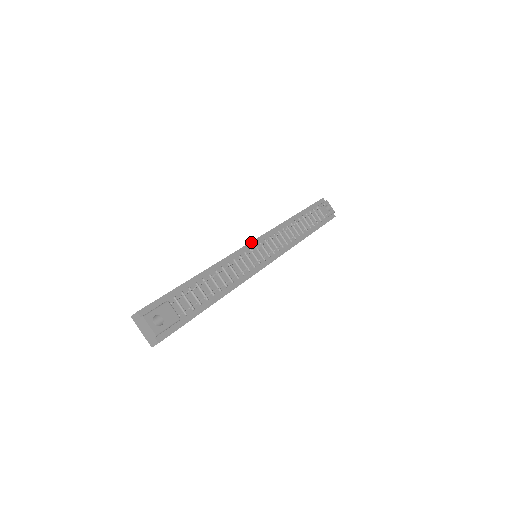
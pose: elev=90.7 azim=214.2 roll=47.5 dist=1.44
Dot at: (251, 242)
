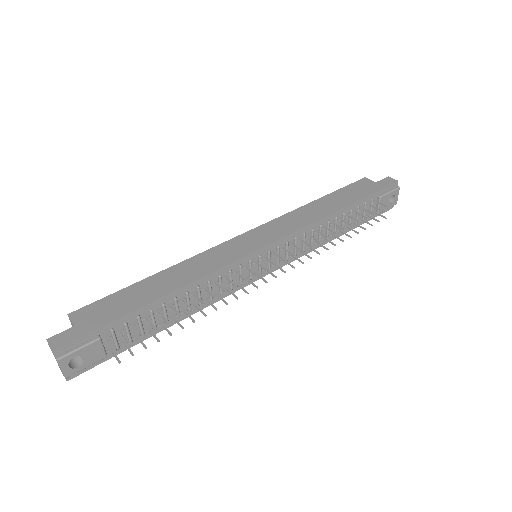
Dot at: (258, 250)
